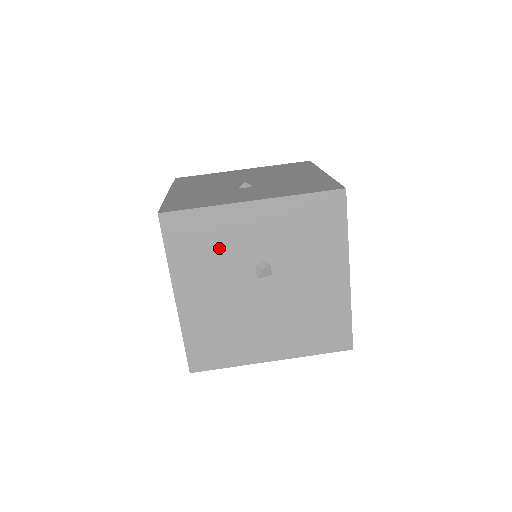
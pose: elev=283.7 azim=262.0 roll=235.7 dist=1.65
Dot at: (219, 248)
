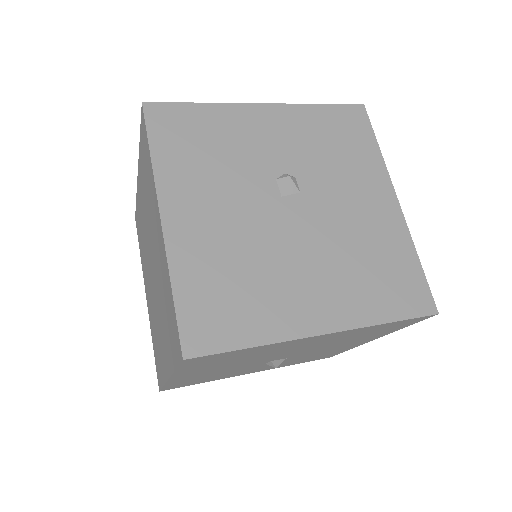
Dot at: (225, 152)
